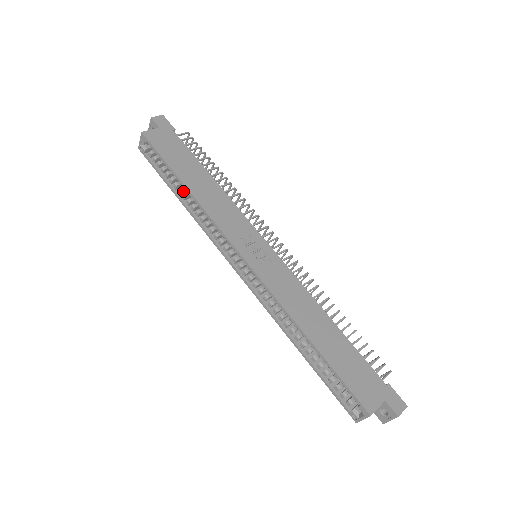
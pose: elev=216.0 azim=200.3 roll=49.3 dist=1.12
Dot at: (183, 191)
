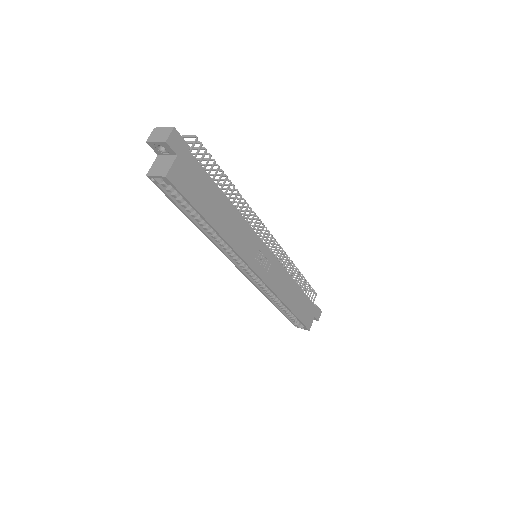
Dot at: (201, 218)
